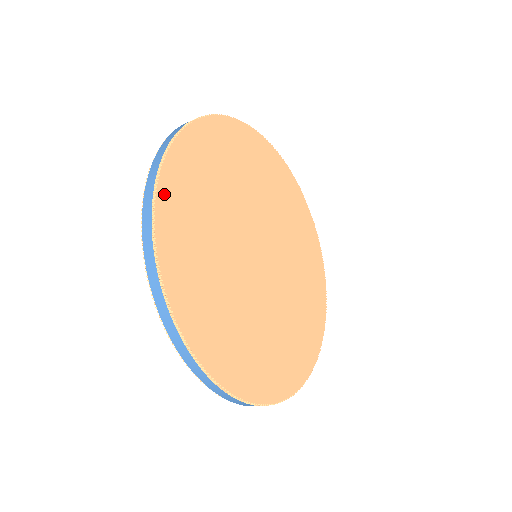
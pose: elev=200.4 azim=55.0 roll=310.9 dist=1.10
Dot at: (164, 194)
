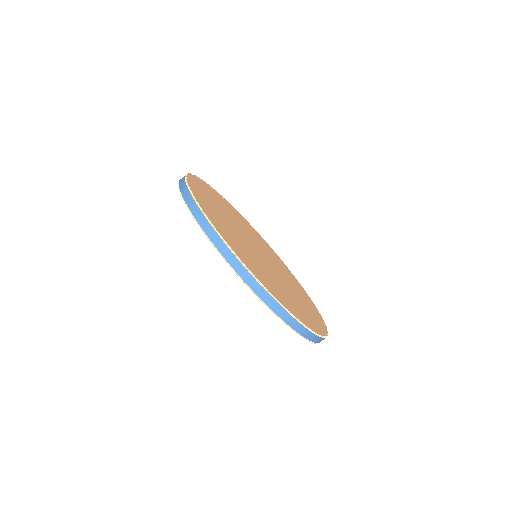
Dot at: (191, 181)
